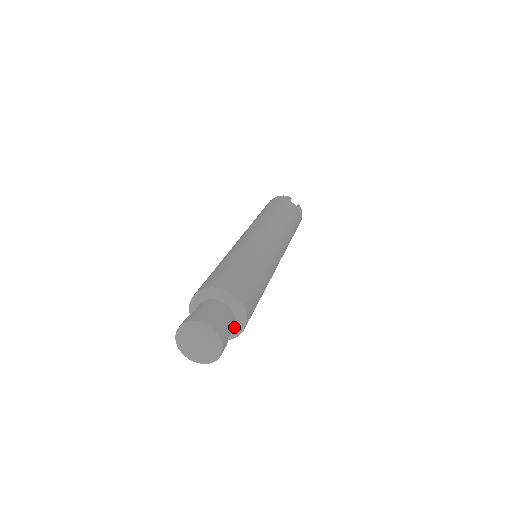
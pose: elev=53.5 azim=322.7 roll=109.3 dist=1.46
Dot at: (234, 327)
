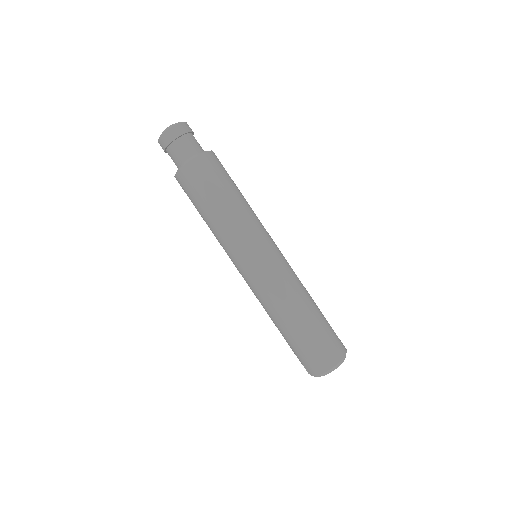
Dot at: (195, 155)
